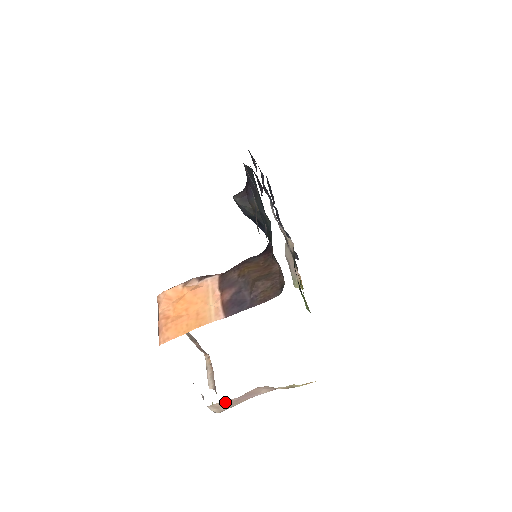
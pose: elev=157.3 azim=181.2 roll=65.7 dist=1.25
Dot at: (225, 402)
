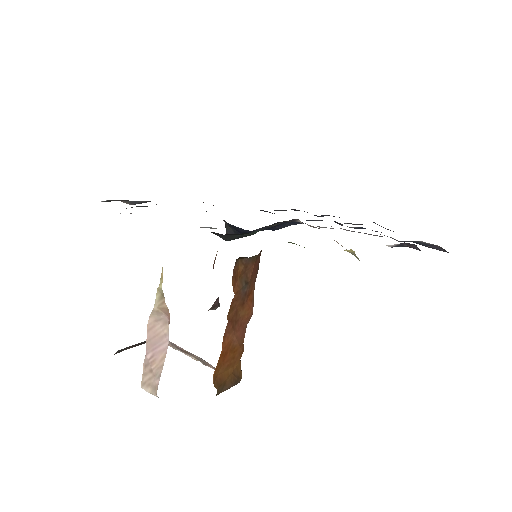
Dot at: (147, 370)
